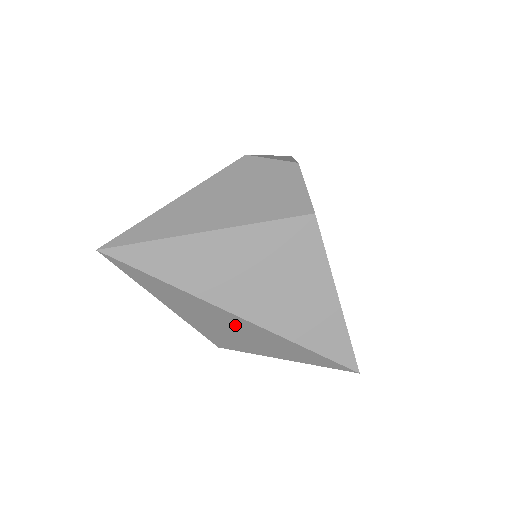
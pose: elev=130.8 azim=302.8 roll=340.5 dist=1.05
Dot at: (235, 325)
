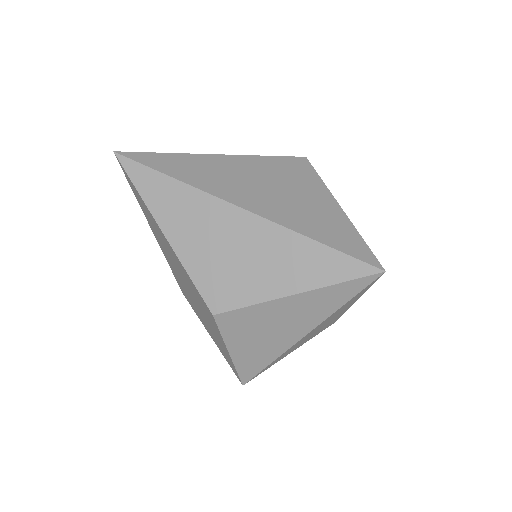
Dot at: (236, 232)
